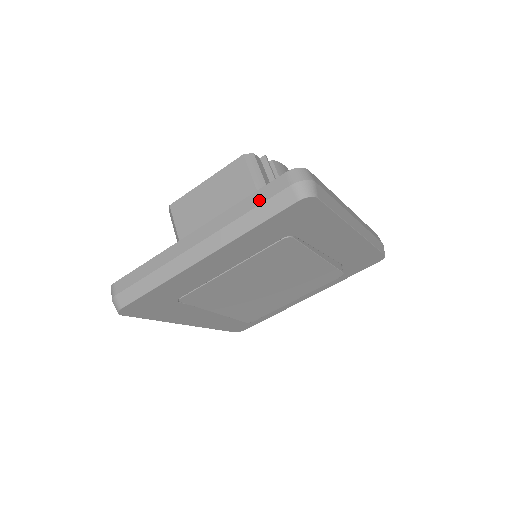
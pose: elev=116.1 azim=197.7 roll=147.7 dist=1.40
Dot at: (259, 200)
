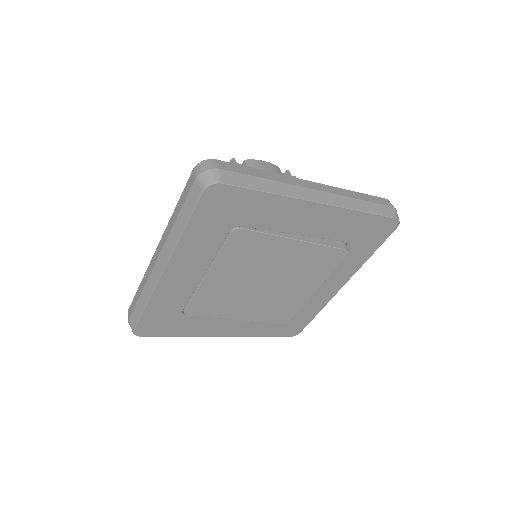
Dot at: (182, 203)
